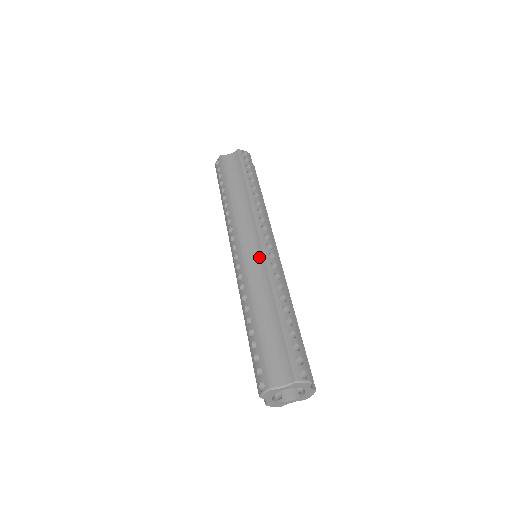
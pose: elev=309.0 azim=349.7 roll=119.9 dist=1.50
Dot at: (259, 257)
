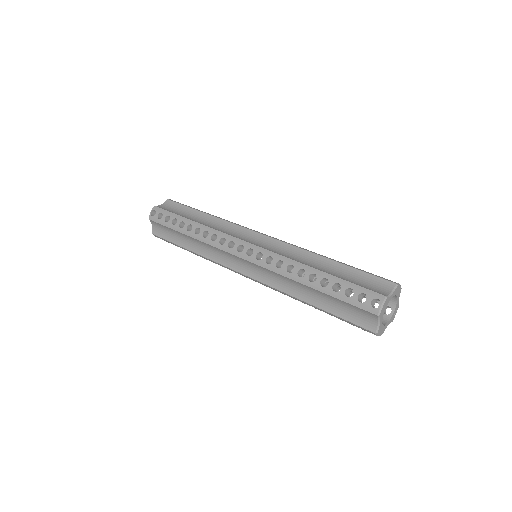
Dot at: (272, 242)
